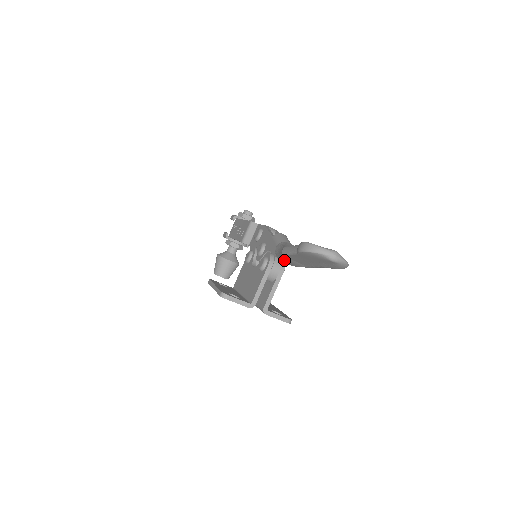
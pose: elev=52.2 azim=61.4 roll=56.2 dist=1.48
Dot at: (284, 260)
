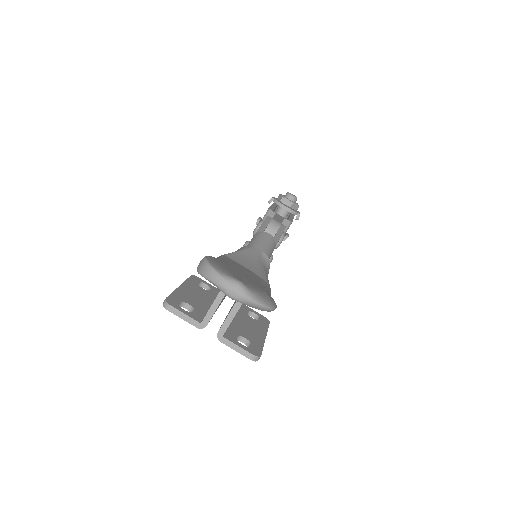
Dot at: occluded
